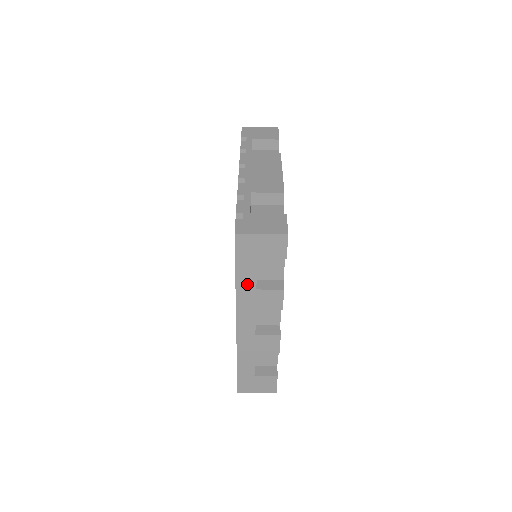
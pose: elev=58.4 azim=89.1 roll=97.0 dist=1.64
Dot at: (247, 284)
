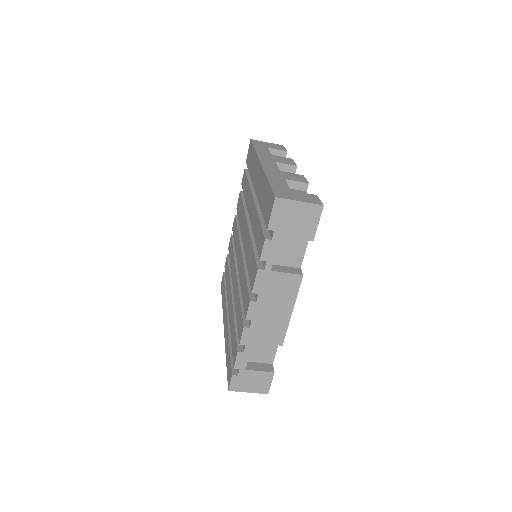
Dot at: occluded
